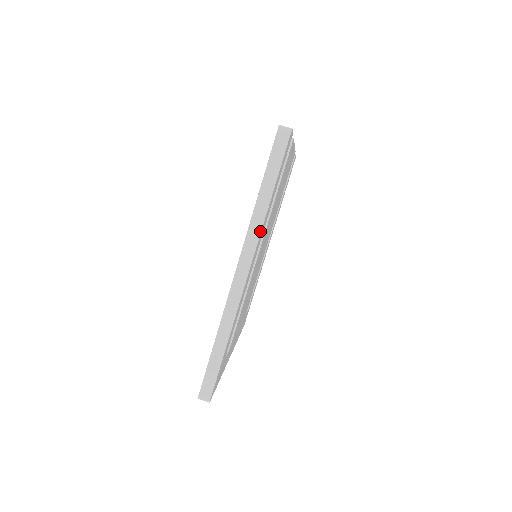
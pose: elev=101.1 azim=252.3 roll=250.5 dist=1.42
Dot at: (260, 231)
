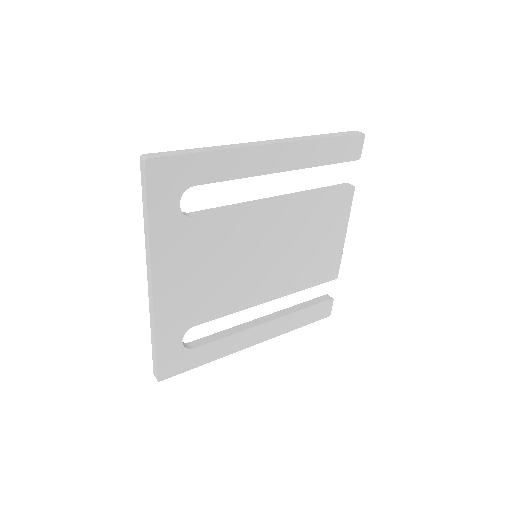
Dot at: (302, 140)
